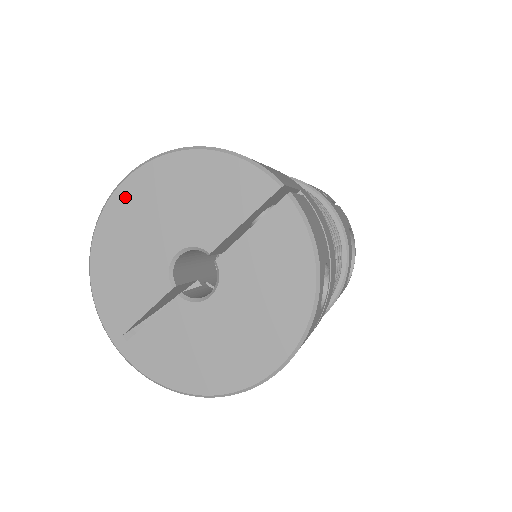
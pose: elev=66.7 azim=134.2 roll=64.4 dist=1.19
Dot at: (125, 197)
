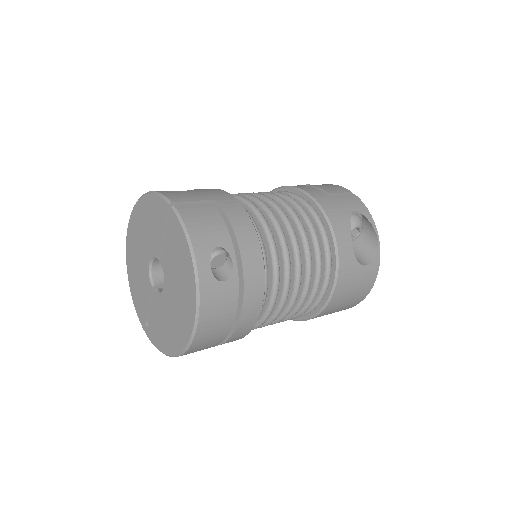
Dot at: (130, 238)
